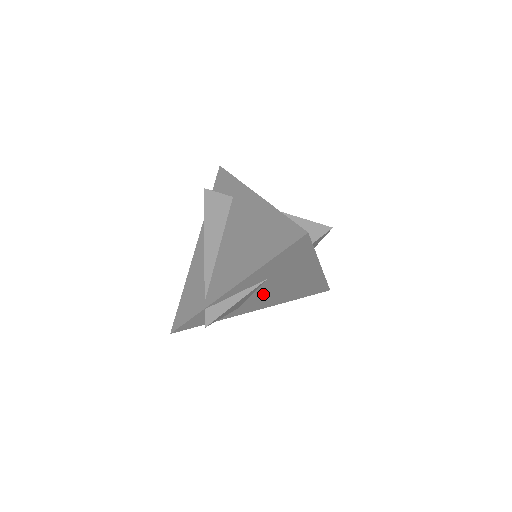
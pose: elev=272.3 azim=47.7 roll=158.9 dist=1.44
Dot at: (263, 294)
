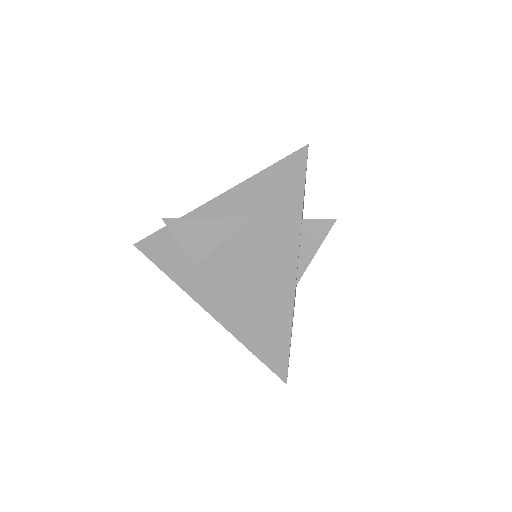
Dot at: (227, 263)
